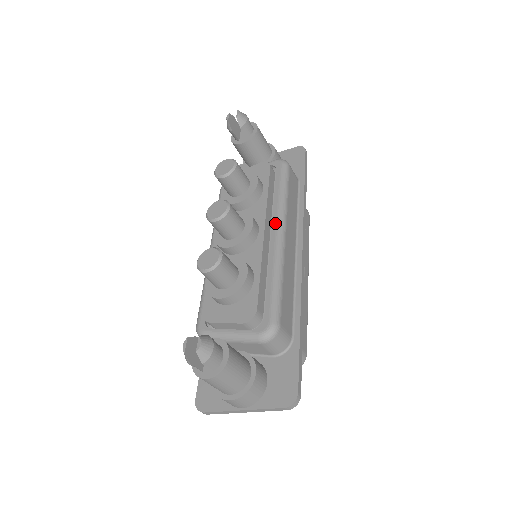
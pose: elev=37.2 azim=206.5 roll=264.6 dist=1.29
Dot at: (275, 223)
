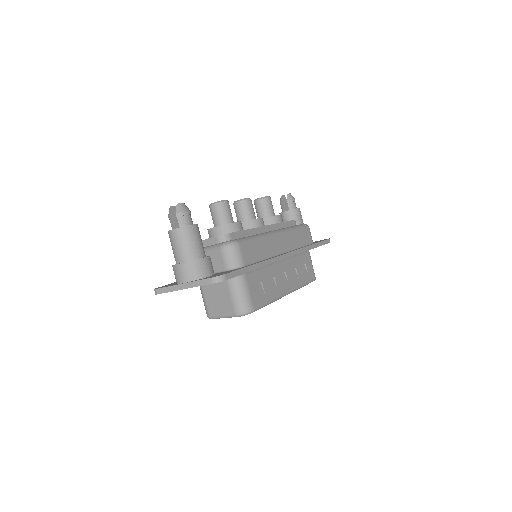
Dot at: occluded
